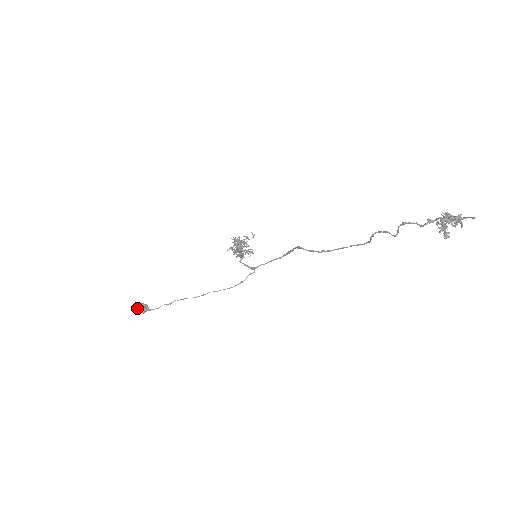
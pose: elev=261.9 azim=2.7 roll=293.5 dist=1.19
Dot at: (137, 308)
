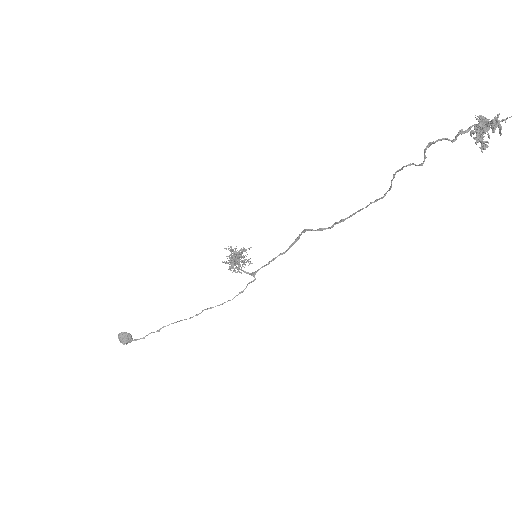
Dot at: (119, 338)
